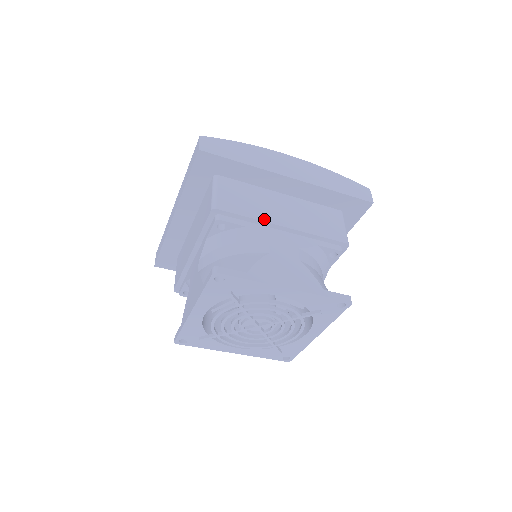
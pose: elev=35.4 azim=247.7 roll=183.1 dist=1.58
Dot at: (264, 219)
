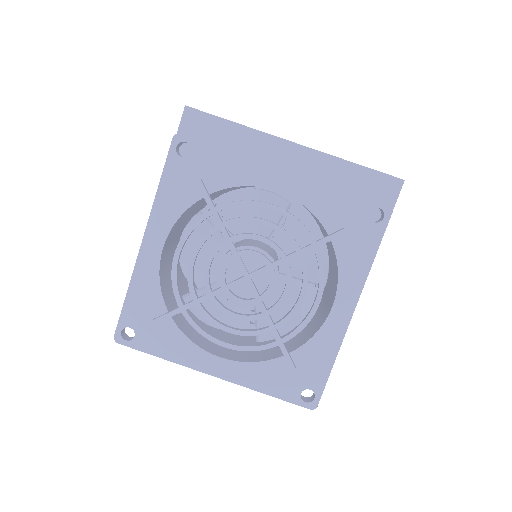
Dot at: (258, 156)
